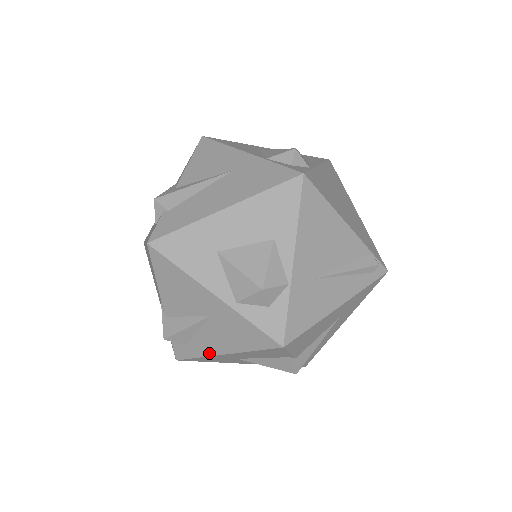
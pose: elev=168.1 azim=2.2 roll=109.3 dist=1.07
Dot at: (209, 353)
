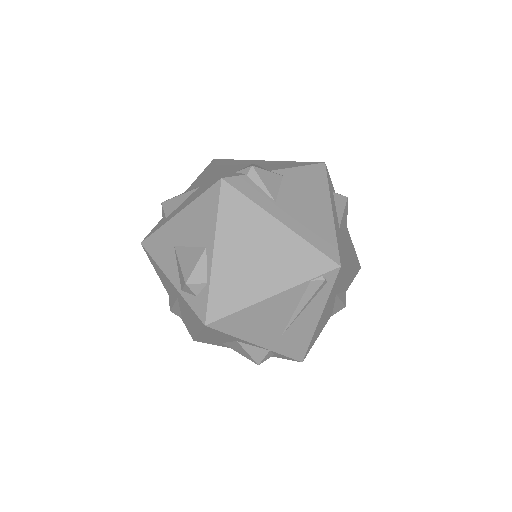
Dot at: occluded
